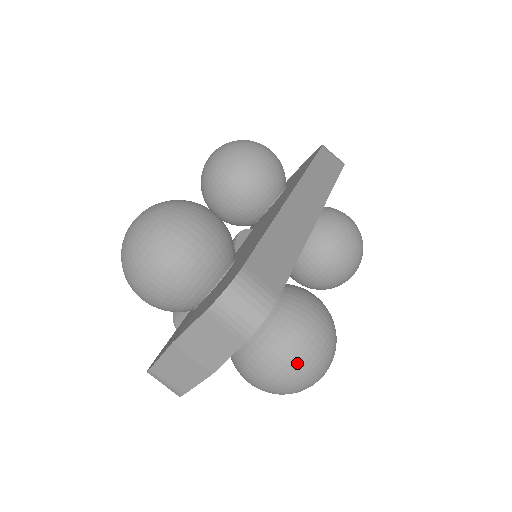
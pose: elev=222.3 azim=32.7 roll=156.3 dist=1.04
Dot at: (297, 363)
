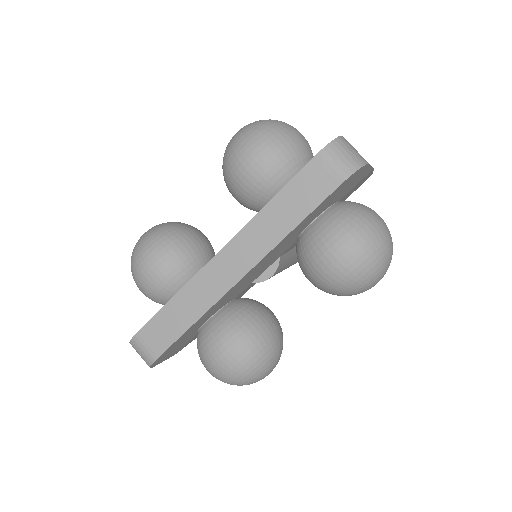
Dot at: occluded
